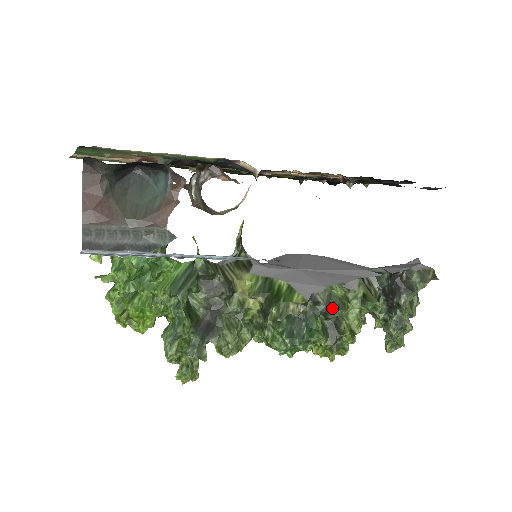
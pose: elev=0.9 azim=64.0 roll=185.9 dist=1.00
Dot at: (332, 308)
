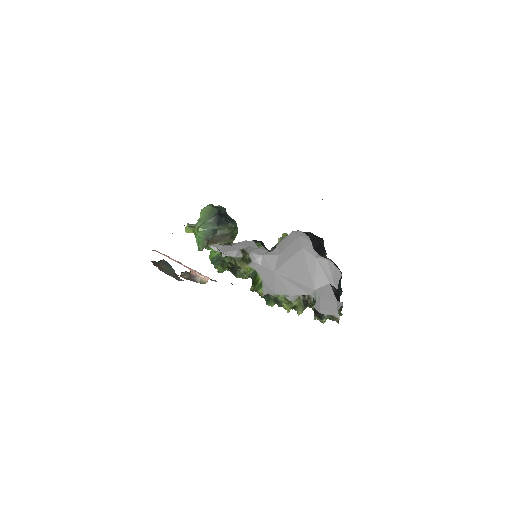
Dot at: (277, 302)
